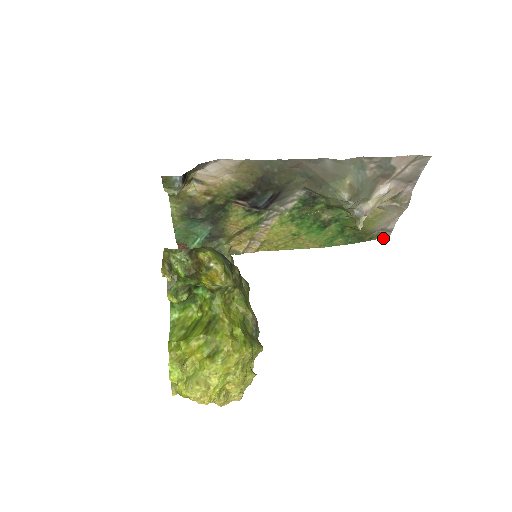
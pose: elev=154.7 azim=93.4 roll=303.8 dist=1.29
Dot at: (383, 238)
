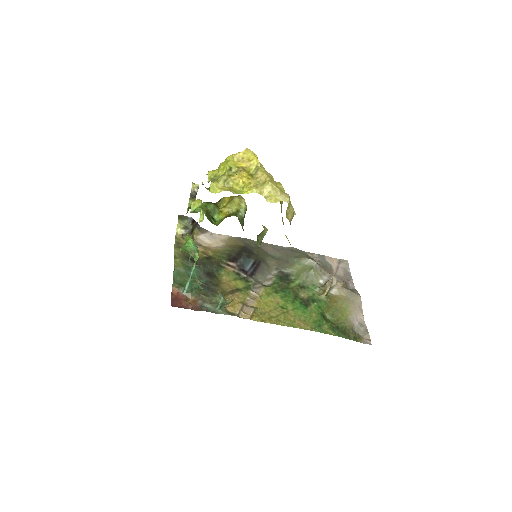
Dot at: occluded
